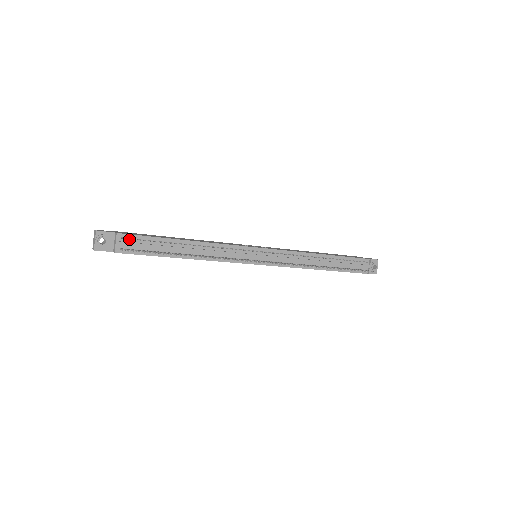
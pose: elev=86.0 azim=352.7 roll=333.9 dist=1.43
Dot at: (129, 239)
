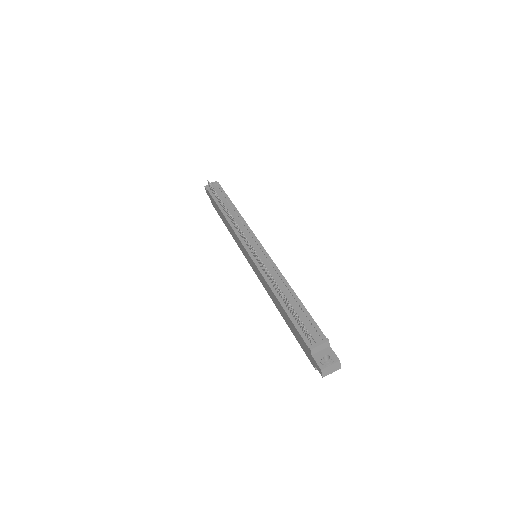
Dot at: (219, 189)
